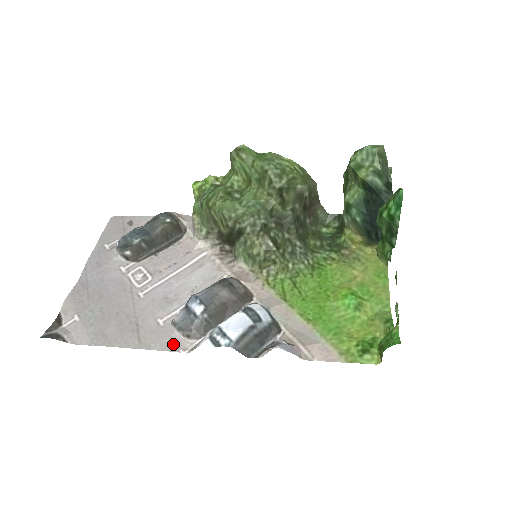
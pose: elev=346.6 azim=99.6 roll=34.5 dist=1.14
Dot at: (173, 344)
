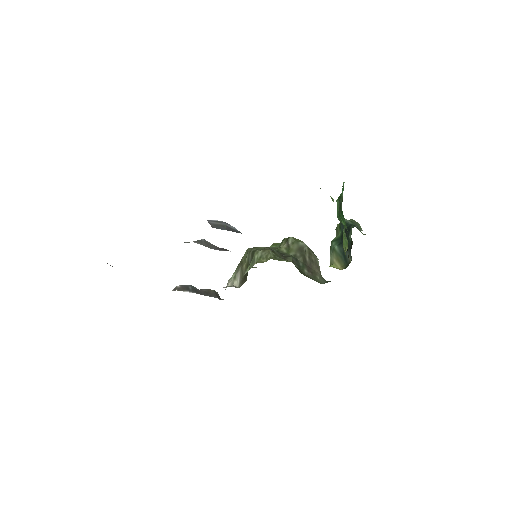
Dot at: occluded
